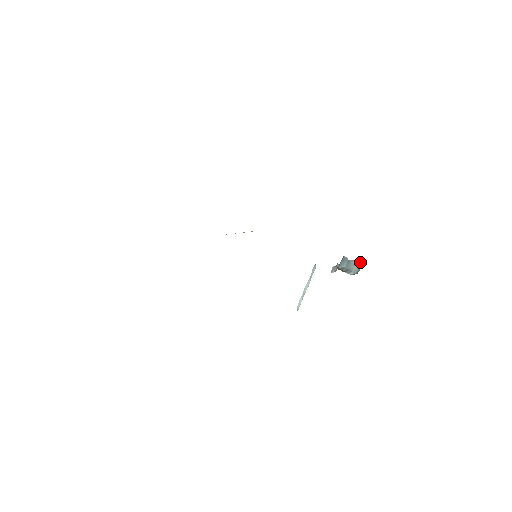
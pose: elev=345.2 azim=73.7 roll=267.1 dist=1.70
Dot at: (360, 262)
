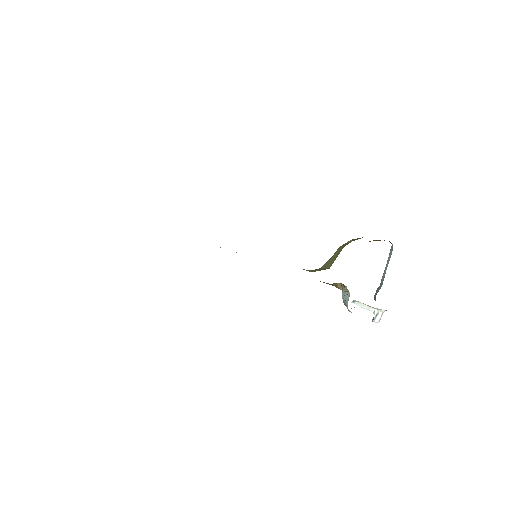
Dot at: occluded
